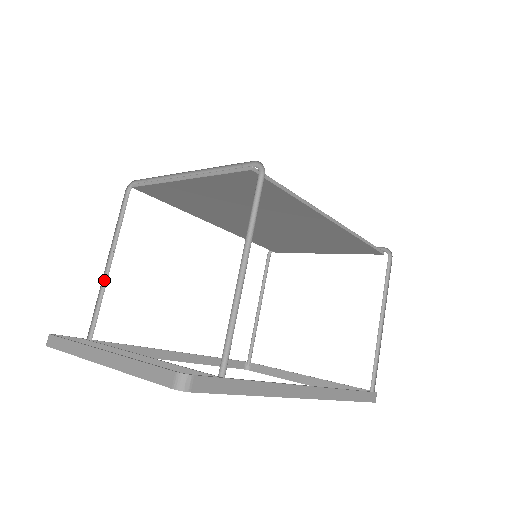
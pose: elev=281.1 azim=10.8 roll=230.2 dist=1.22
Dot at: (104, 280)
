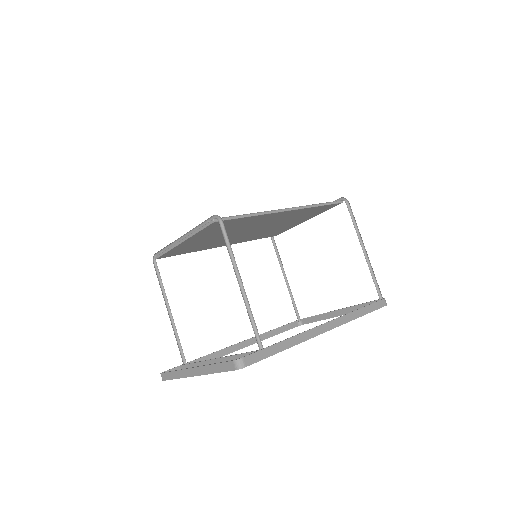
Dot at: (173, 324)
